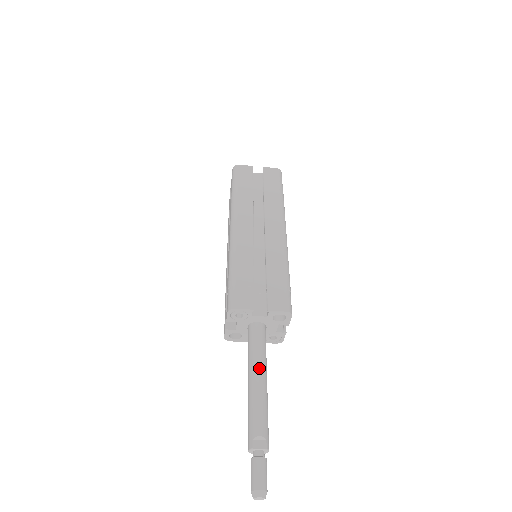
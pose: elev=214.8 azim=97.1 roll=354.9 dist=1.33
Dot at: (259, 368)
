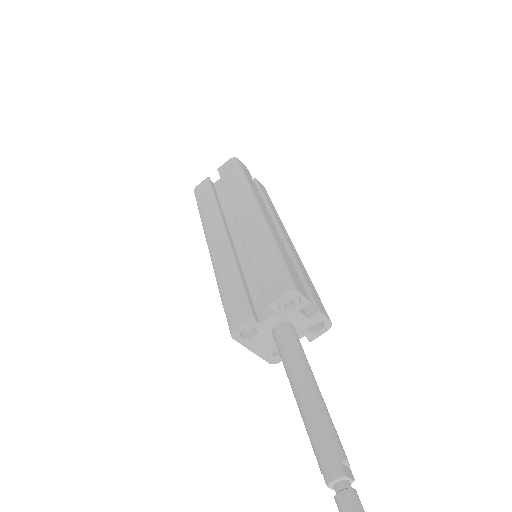
Dot at: (313, 375)
